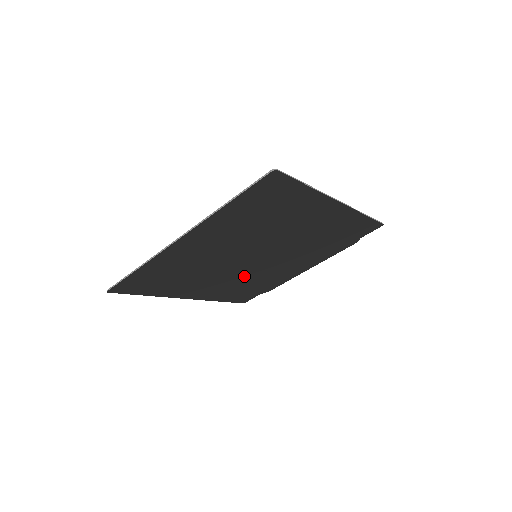
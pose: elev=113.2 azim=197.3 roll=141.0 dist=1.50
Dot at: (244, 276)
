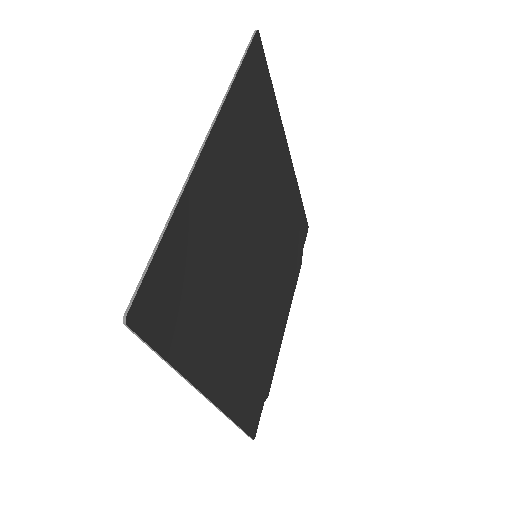
Dot at: (251, 324)
